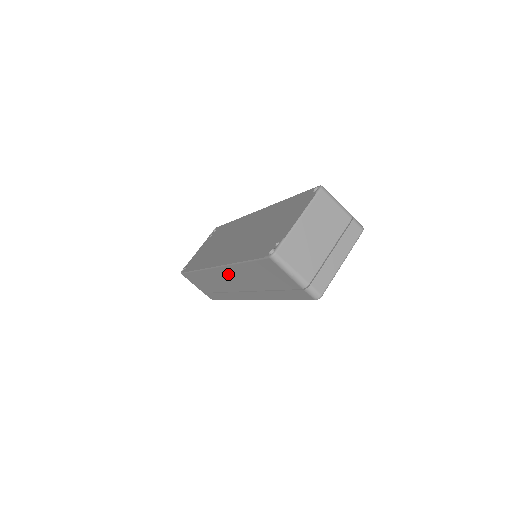
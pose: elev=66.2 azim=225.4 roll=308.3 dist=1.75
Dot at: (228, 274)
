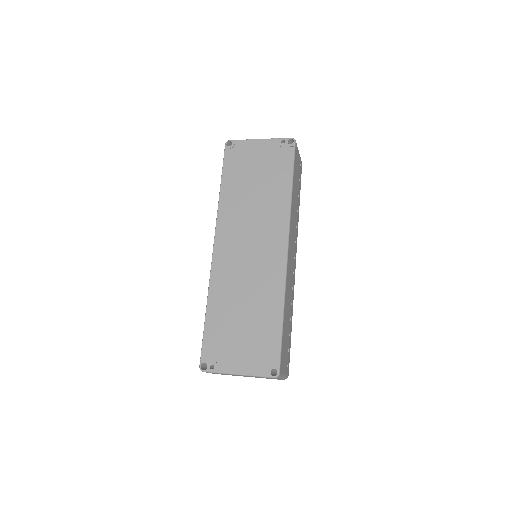
Dot at: occluded
